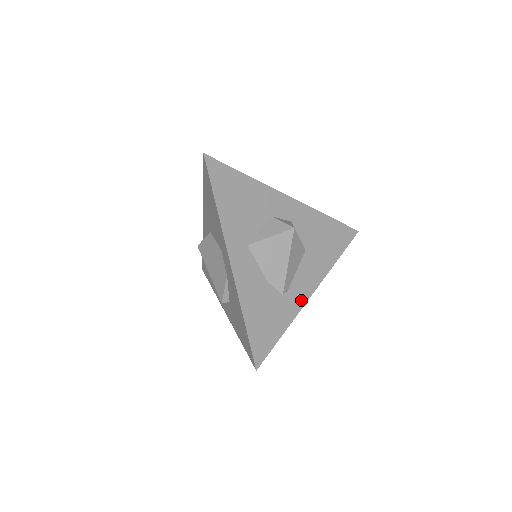
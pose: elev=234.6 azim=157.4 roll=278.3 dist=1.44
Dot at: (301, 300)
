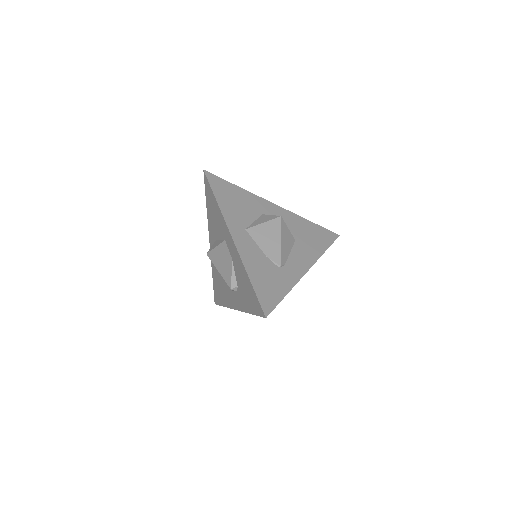
Dot at: (298, 274)
